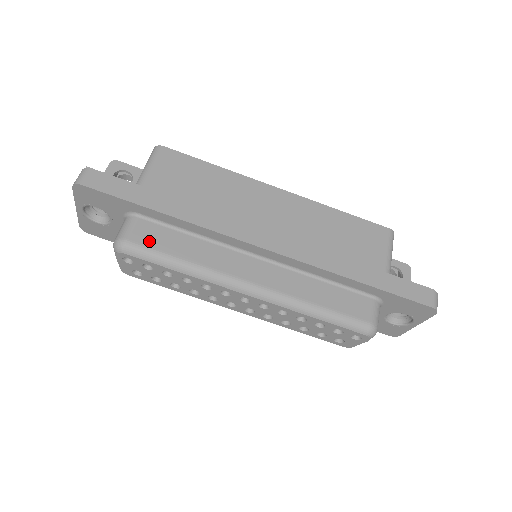
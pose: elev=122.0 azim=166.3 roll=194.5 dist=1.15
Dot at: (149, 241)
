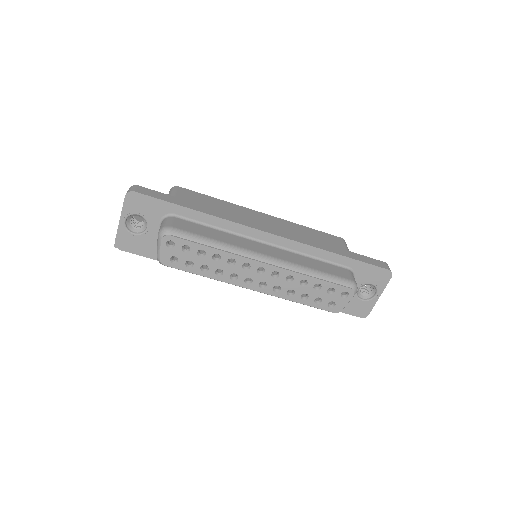
Dot at: (187, 229)
